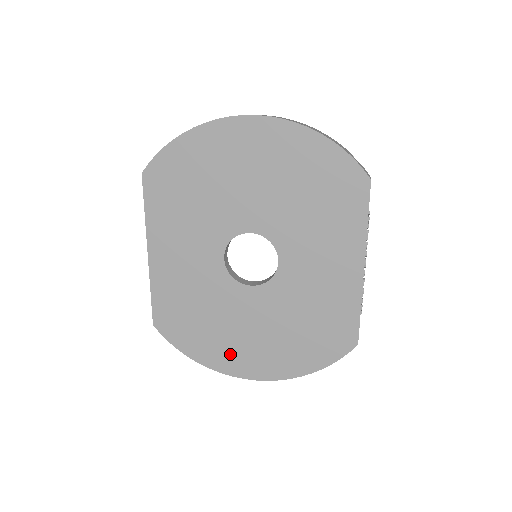
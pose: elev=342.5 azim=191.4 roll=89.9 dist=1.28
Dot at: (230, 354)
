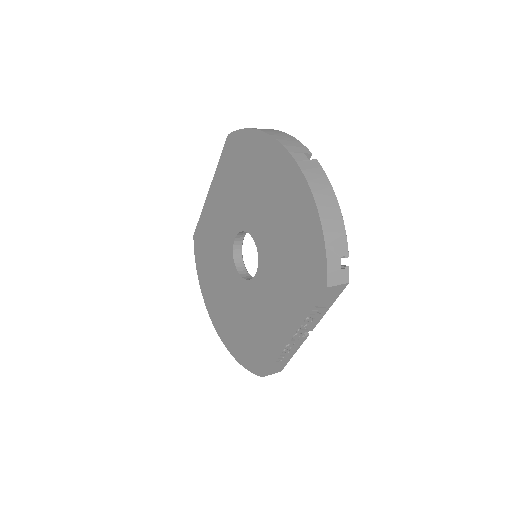
Dot at: (212, 297)
